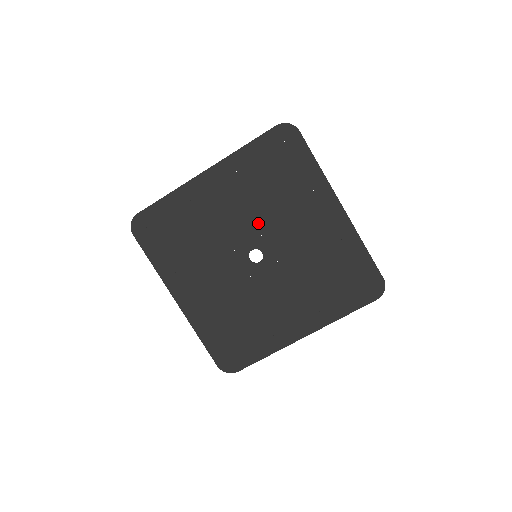
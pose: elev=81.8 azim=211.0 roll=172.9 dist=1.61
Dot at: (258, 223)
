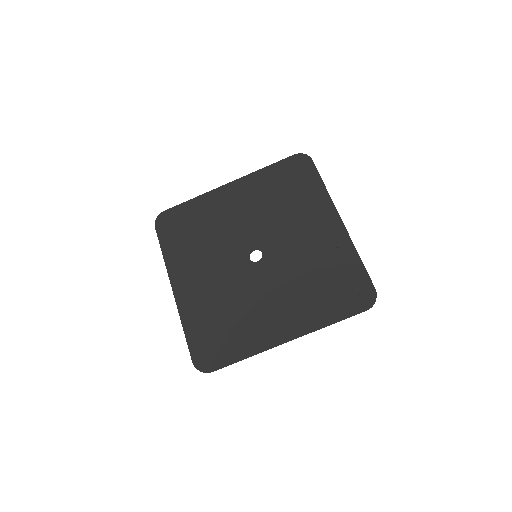
Dot at: (264, 227)
